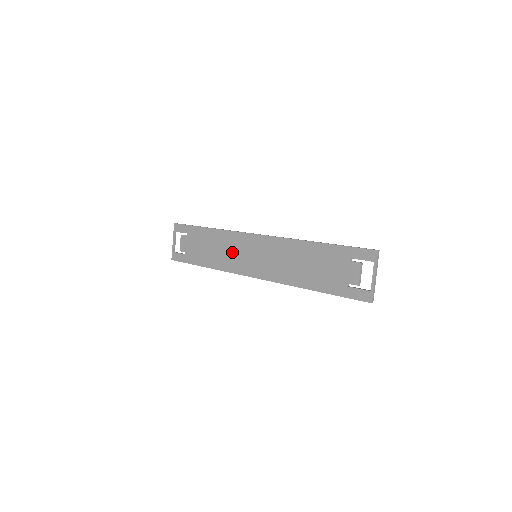
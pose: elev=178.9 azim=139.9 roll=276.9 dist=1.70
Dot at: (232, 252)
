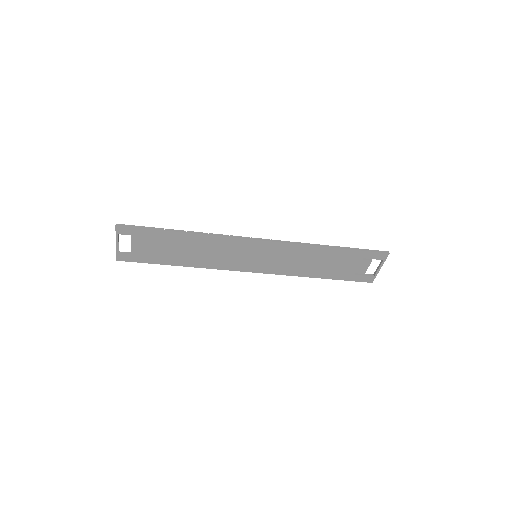
Dot at: (223, 254)
